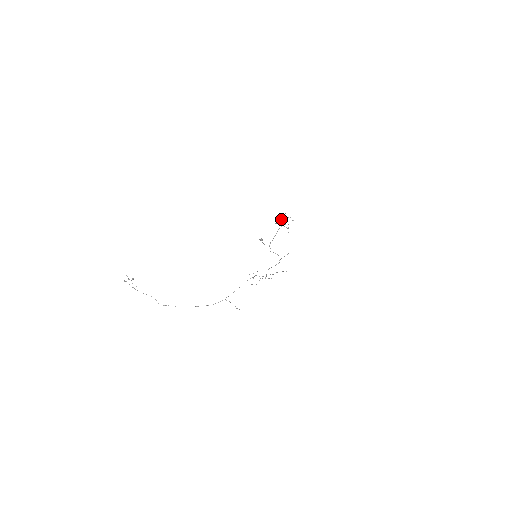
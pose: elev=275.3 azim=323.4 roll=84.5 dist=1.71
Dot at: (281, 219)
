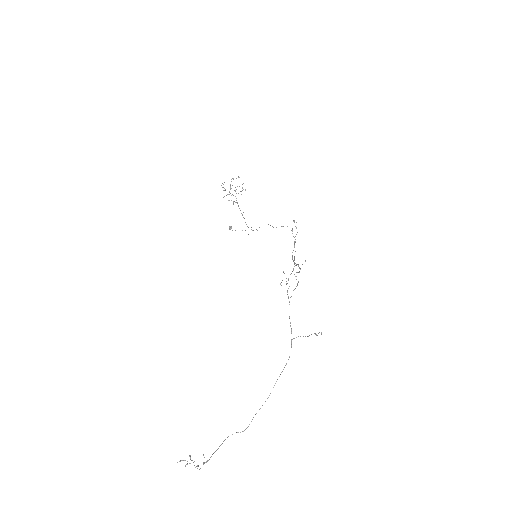
Dot at: occluded
